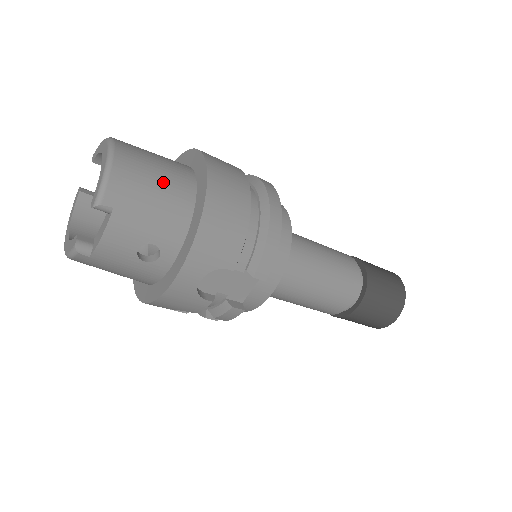
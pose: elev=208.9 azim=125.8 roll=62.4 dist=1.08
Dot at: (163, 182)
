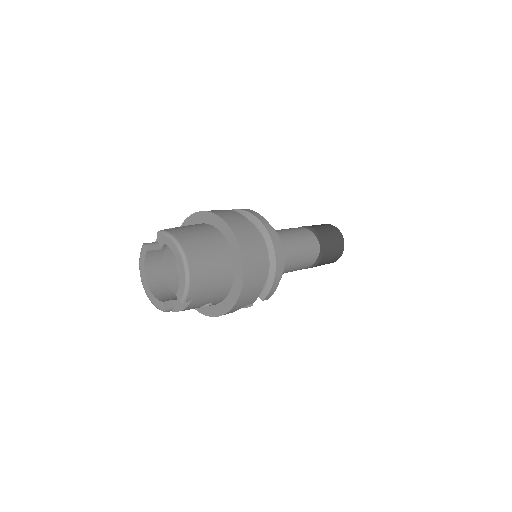
Dot at: (216, 273)
